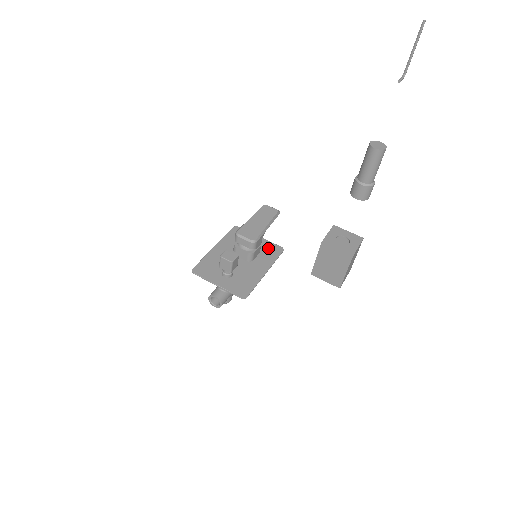
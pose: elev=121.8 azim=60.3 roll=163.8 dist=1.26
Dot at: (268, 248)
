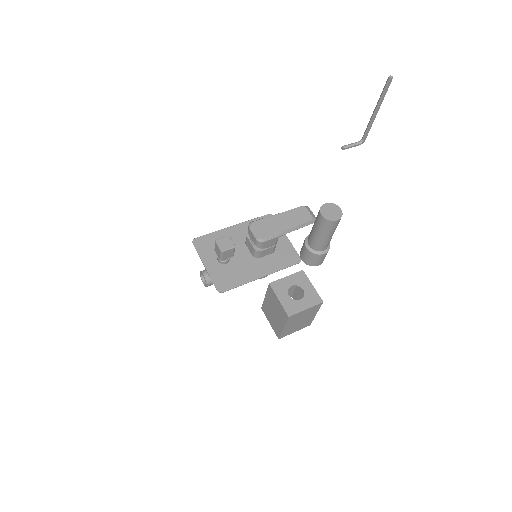
Dot at: (285, 252)
